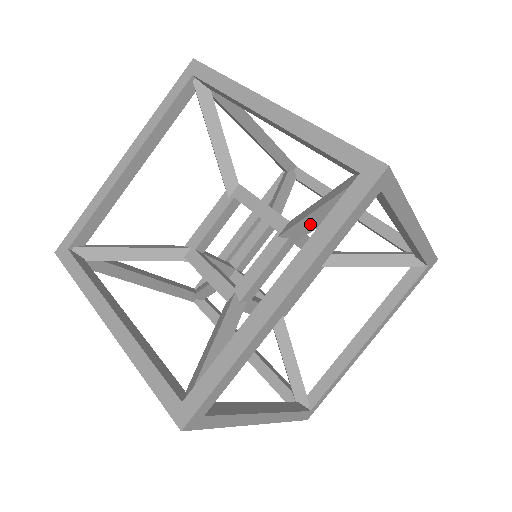
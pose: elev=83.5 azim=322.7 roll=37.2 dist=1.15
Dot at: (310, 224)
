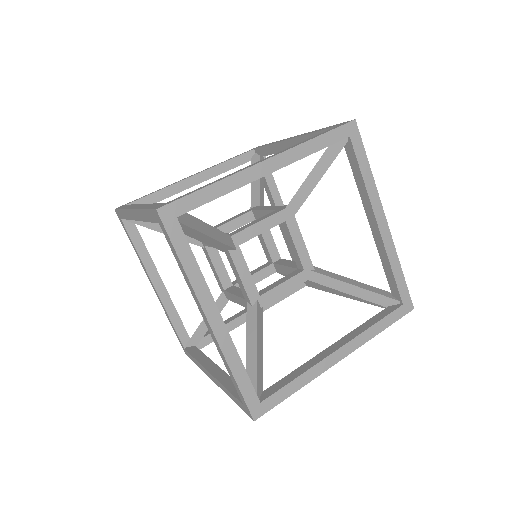
Dot at: (212, 242)
